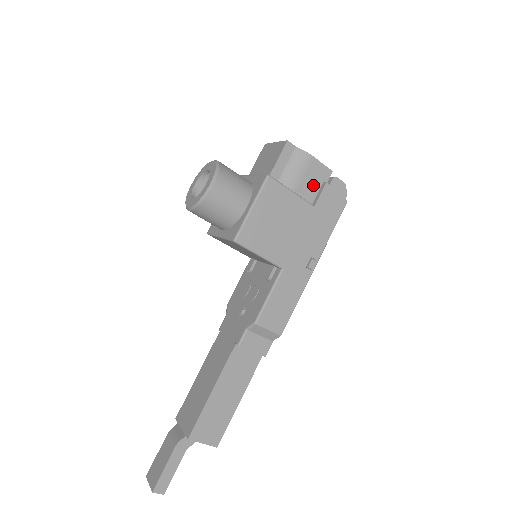
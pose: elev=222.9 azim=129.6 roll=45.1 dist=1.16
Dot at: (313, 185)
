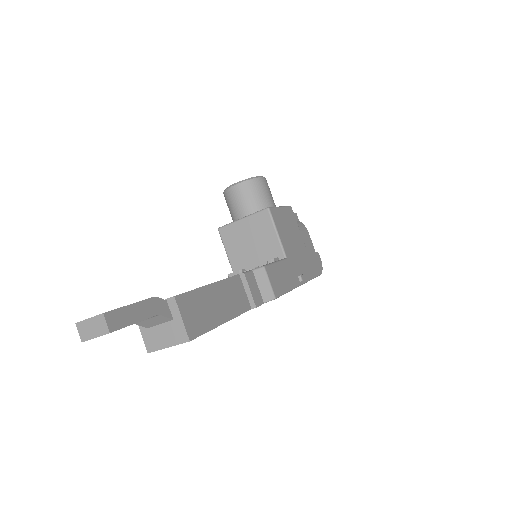
Dot at: (306, 244)
